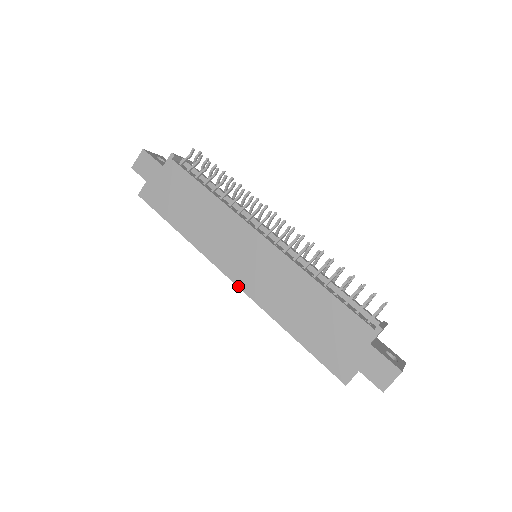
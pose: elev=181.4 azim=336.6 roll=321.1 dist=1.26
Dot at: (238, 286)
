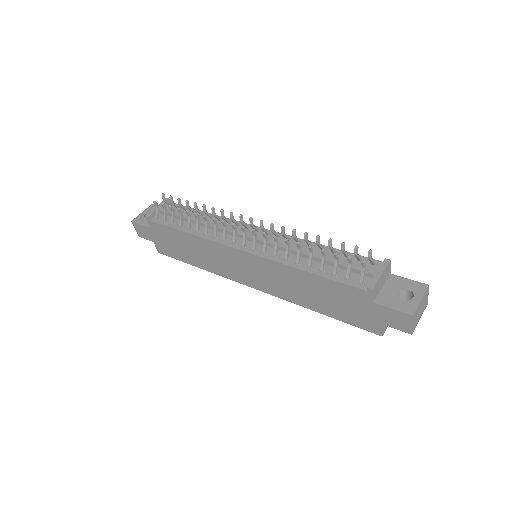
Dot at: (259, 290)
